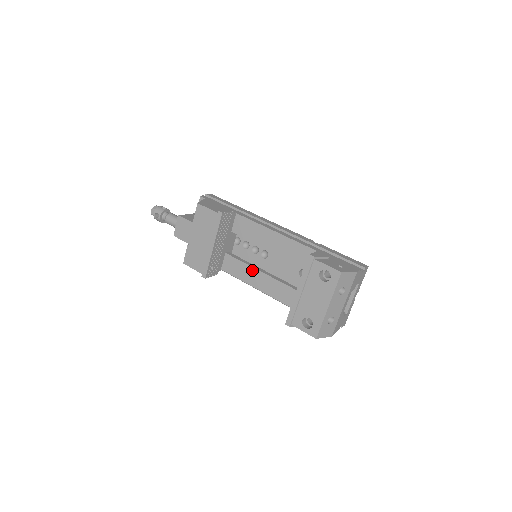
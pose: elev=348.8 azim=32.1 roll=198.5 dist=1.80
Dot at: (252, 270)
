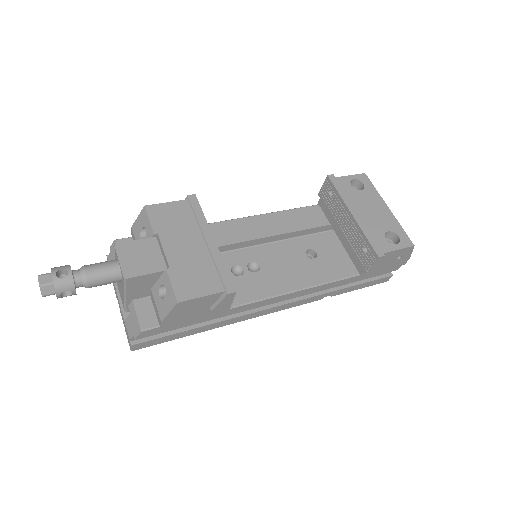
Dot at: (267, 274)
